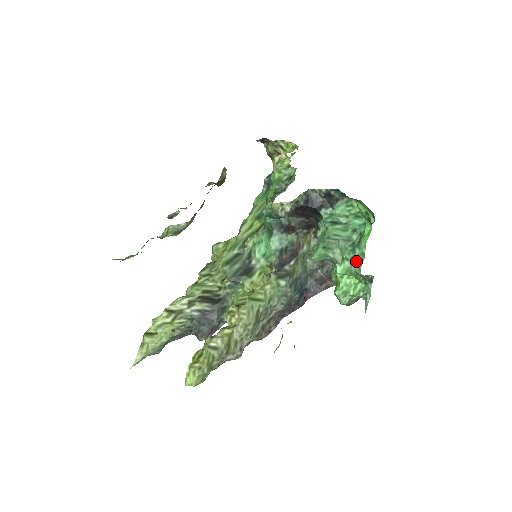
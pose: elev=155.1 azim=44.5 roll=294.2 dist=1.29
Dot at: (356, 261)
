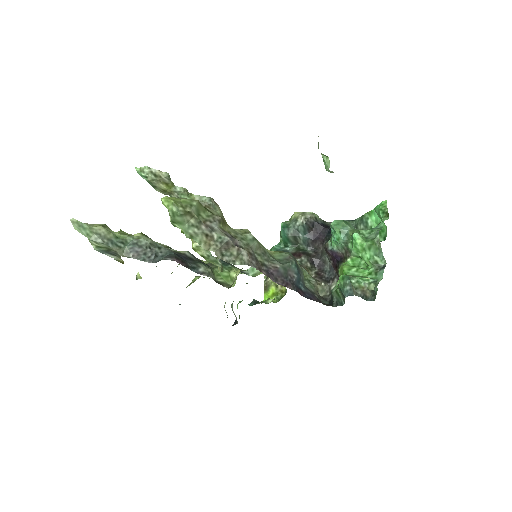
Dot at: (373, 233)
